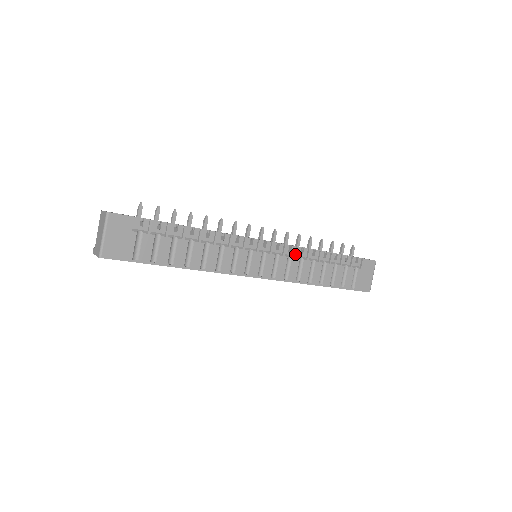
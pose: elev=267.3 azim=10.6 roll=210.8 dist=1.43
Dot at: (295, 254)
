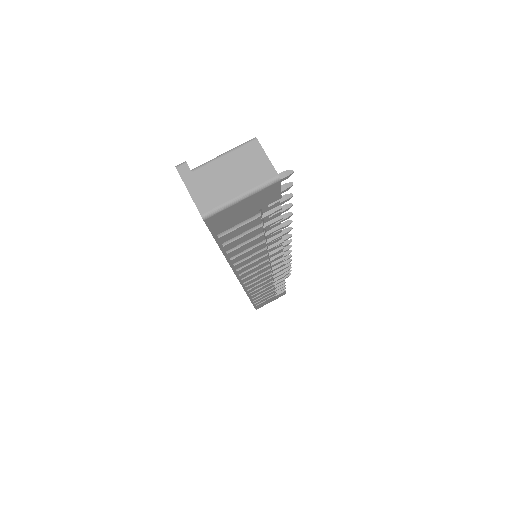
Dot at: (276, 275)
